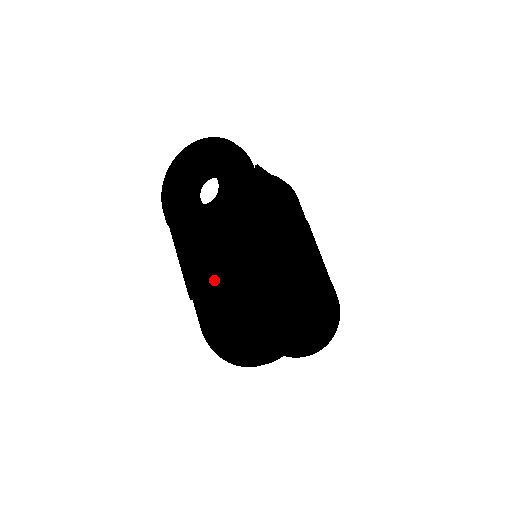
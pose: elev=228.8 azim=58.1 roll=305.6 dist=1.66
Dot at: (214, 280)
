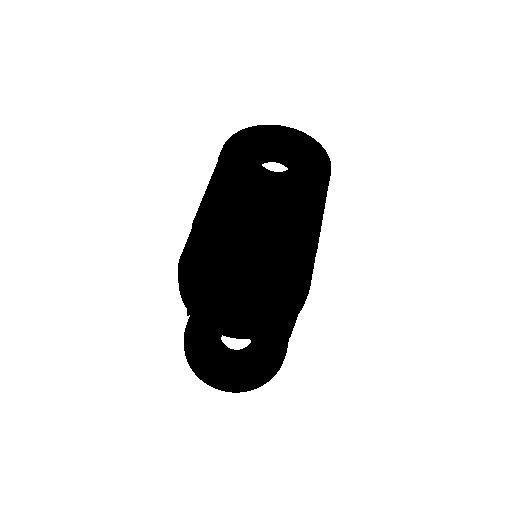
Dot at: (224, 231)
